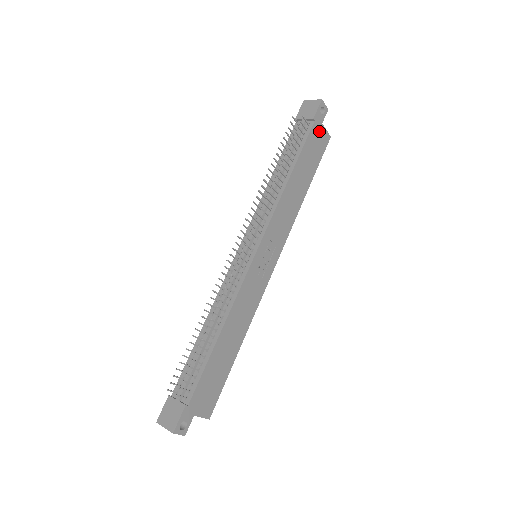
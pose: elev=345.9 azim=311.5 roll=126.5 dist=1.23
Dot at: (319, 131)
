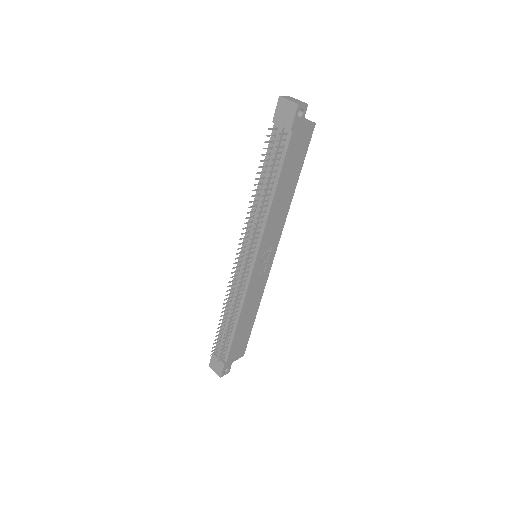
Dot at: (300, 133)
